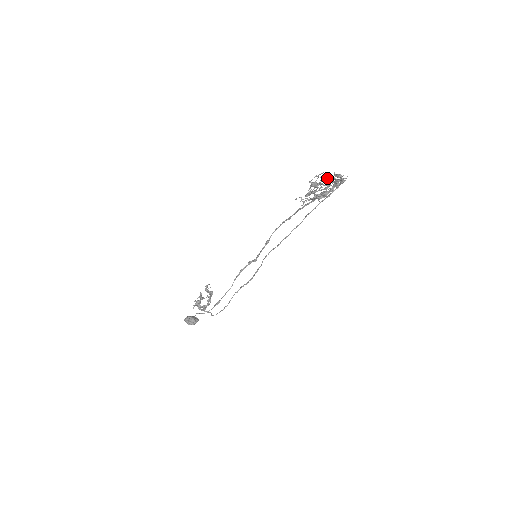
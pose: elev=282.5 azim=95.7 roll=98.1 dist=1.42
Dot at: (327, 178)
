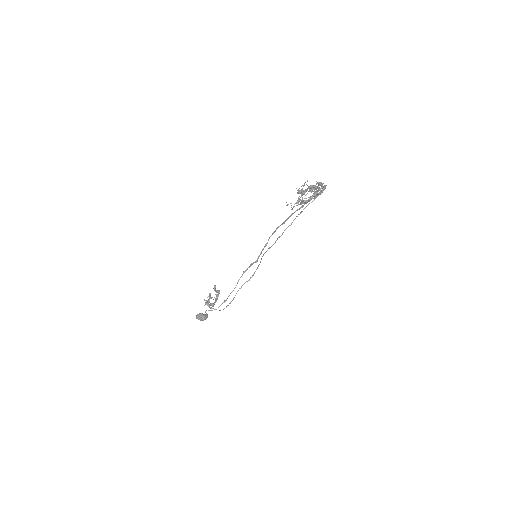
Dot at: (310, 185)
